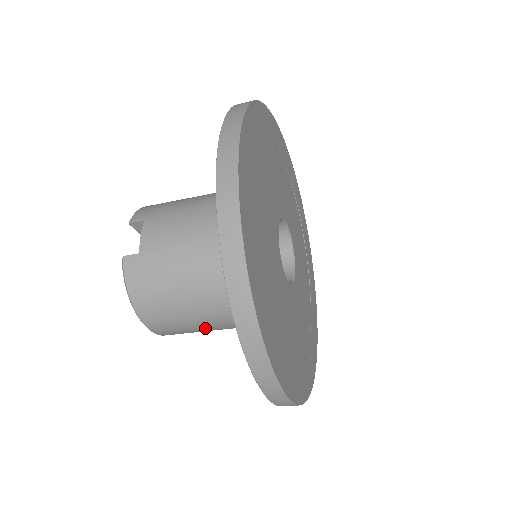
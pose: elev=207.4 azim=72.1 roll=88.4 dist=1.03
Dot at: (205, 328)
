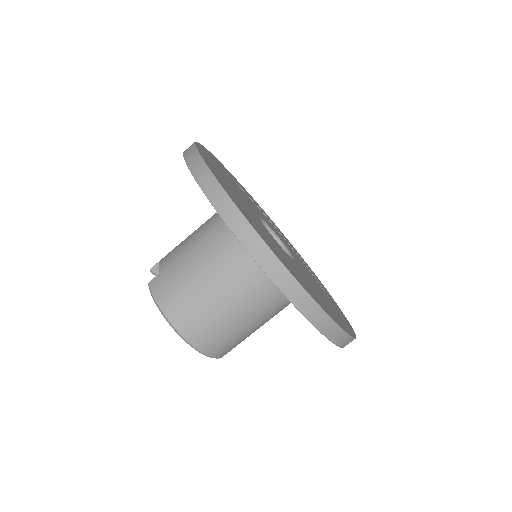
Dot at: (232, 316)
